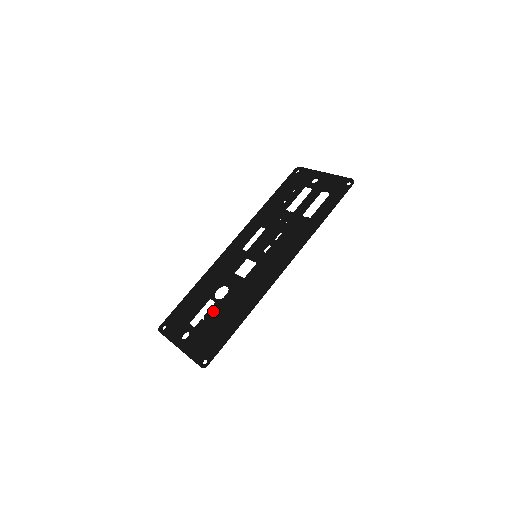
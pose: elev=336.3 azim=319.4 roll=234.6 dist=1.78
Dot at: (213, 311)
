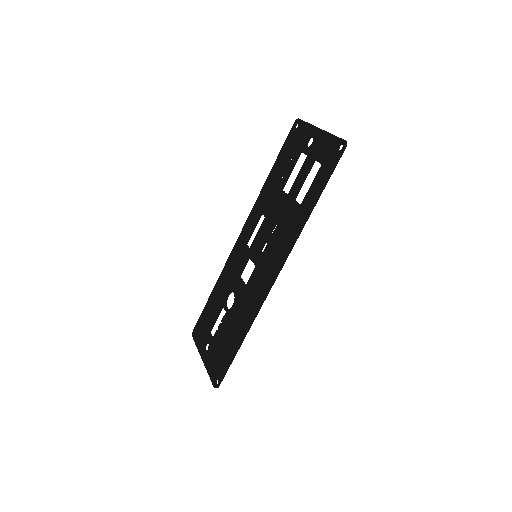
Dot at: (223, 323)
